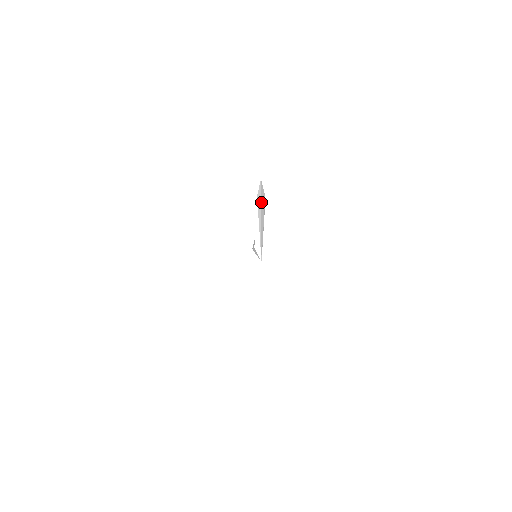
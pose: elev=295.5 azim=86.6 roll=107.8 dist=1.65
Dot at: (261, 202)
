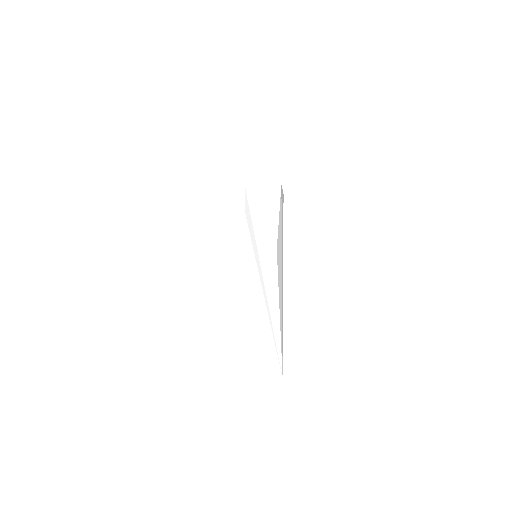
Dot at: (281, 242)
